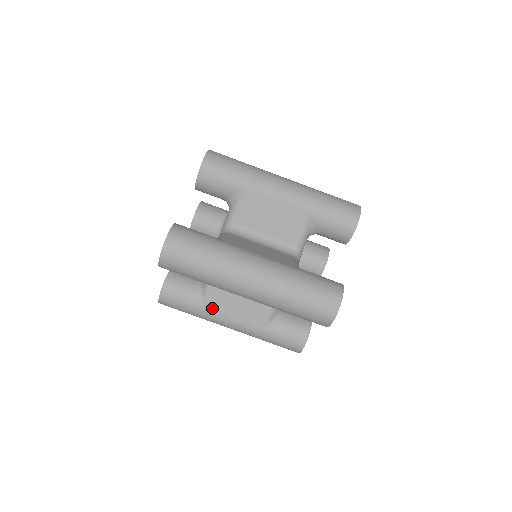
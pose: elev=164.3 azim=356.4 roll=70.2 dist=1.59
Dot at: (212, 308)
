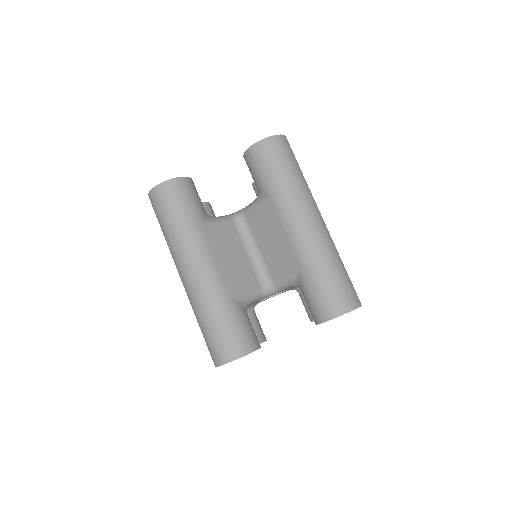
Dot at: (207, 235)
